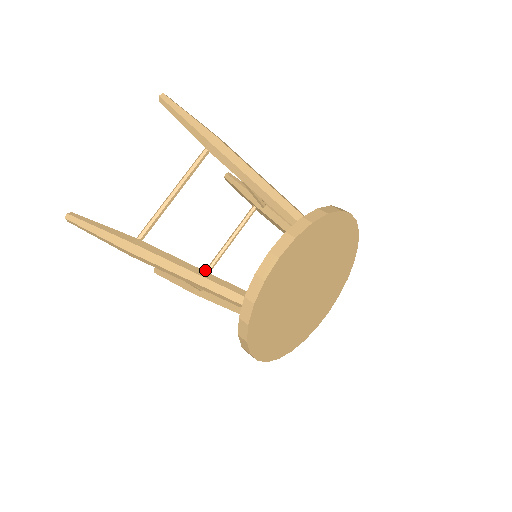
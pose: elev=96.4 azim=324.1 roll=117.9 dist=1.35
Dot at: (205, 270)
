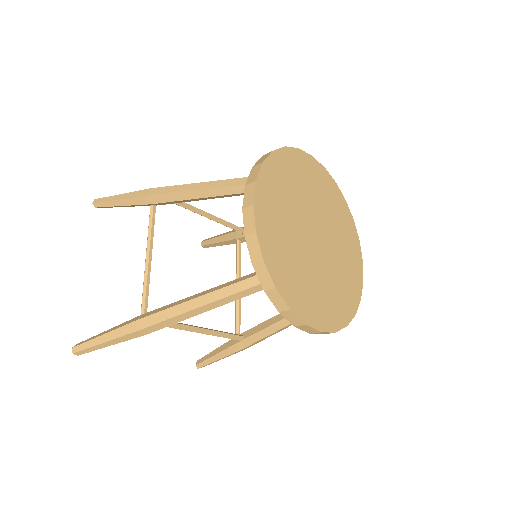
Dot at: (235, 323)
